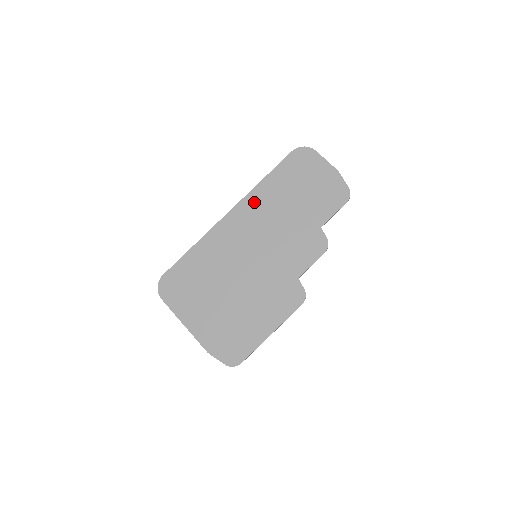
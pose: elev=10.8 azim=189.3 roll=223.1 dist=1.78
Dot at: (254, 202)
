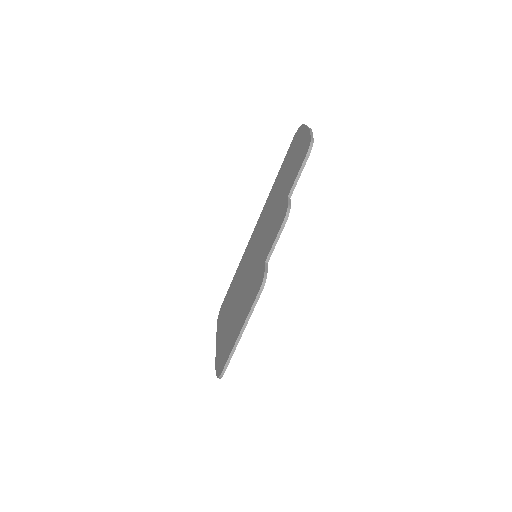
Dot at: (267, 205)
